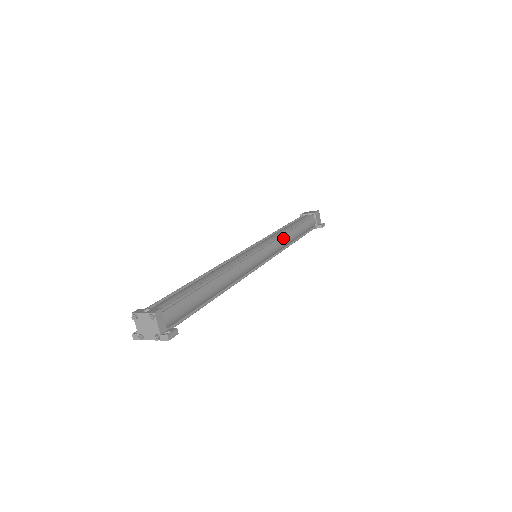
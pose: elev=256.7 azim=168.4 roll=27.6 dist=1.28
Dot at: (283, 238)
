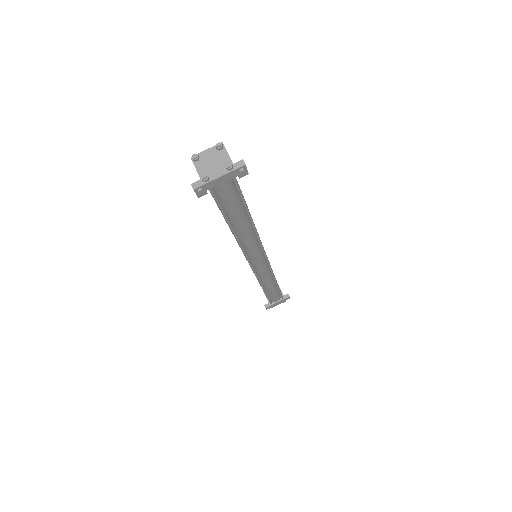
Dot at: occluded
